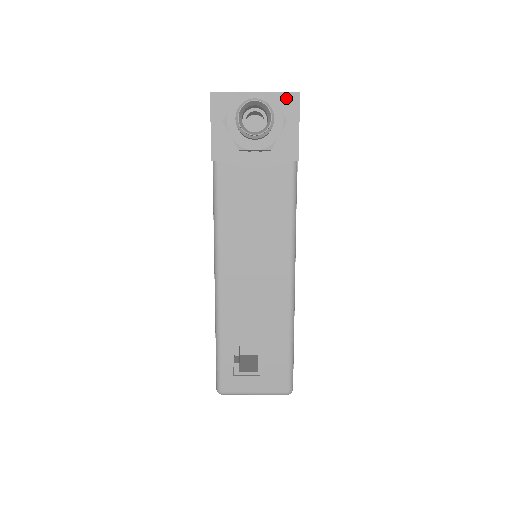
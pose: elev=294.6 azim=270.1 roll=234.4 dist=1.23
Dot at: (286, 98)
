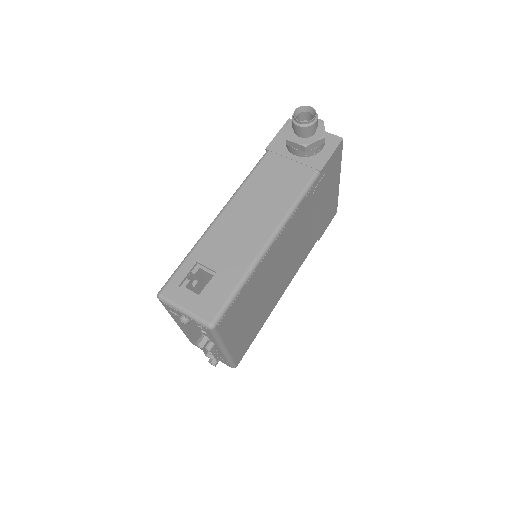
Dot at: (333, 138)
